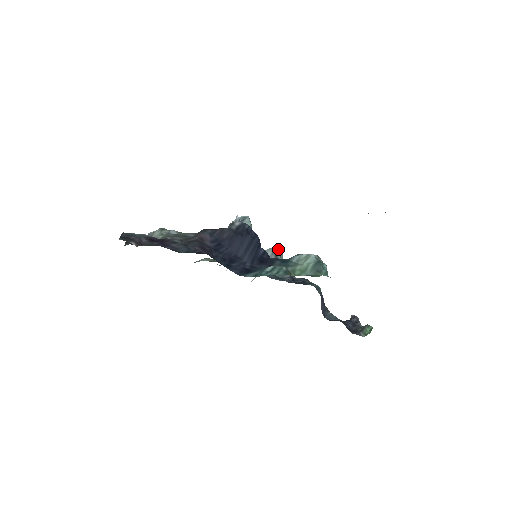
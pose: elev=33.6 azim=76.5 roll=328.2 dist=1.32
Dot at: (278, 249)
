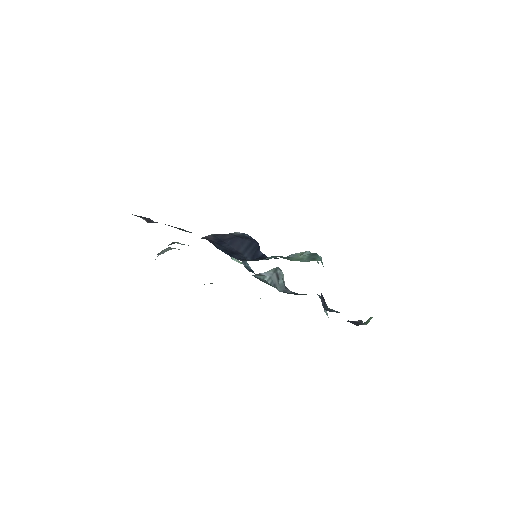
Dot at: (279, 269)
